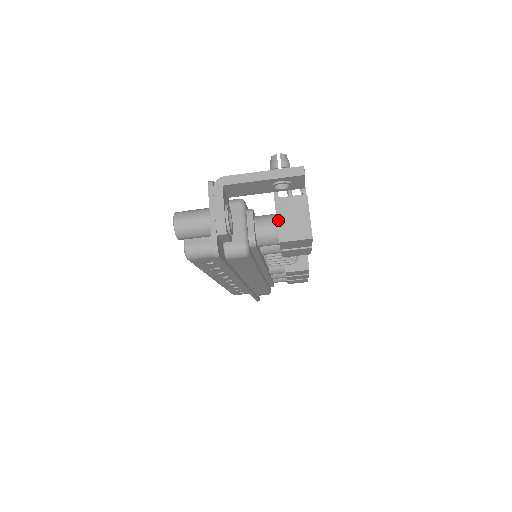
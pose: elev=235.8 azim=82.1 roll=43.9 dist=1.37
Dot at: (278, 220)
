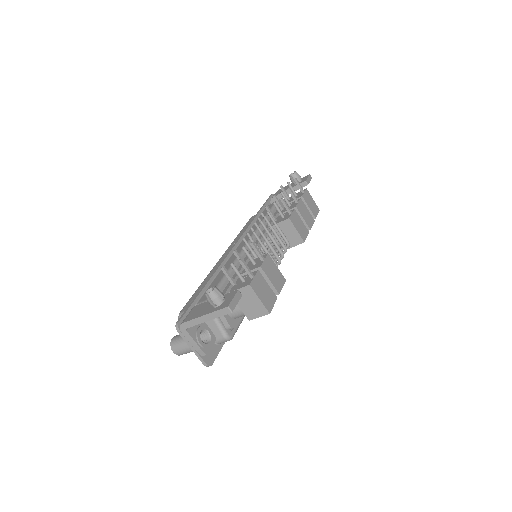
Dot at: (240, 307)
